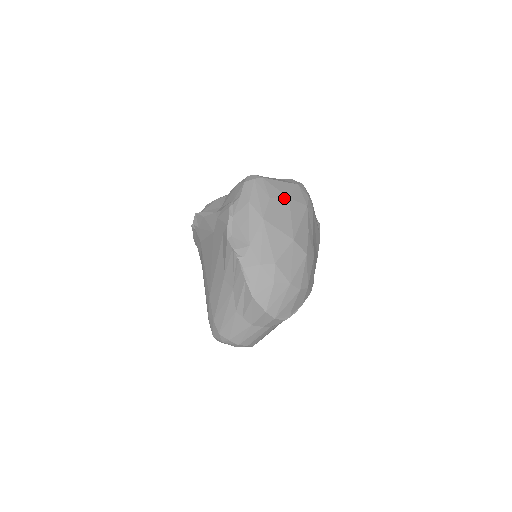
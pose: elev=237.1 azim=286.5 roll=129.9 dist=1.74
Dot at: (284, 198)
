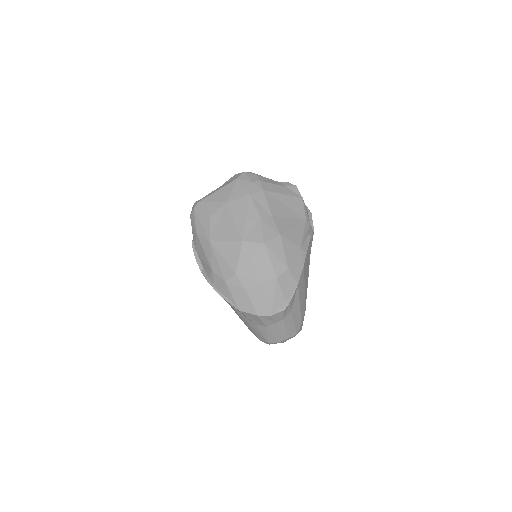
Dot at: (222, 206)
